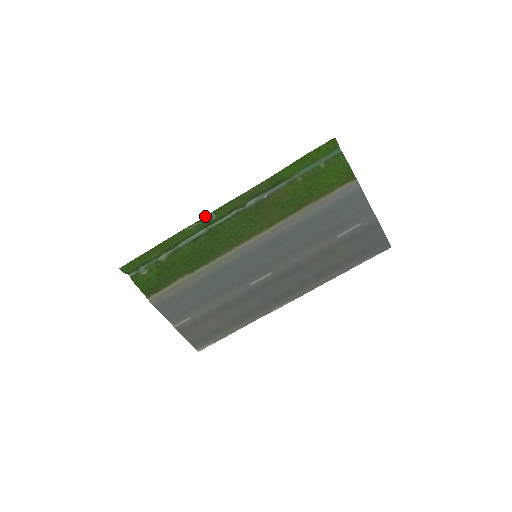
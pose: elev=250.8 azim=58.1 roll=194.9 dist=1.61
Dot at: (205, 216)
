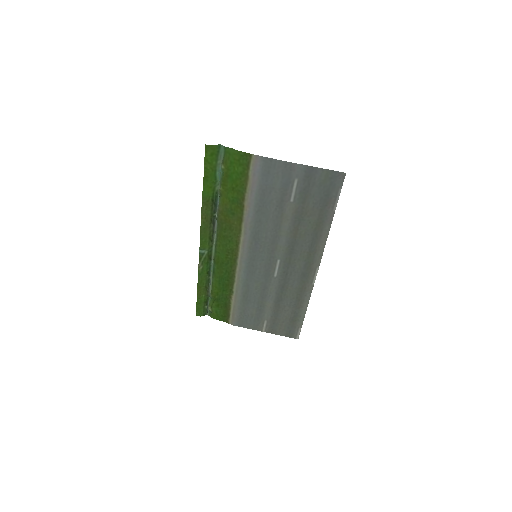
Dot at: (199, 255)
